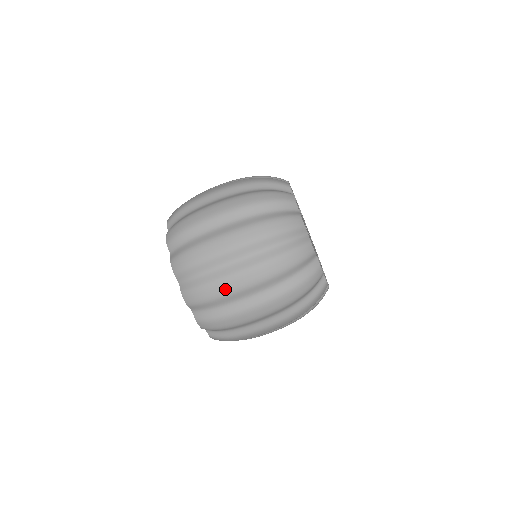
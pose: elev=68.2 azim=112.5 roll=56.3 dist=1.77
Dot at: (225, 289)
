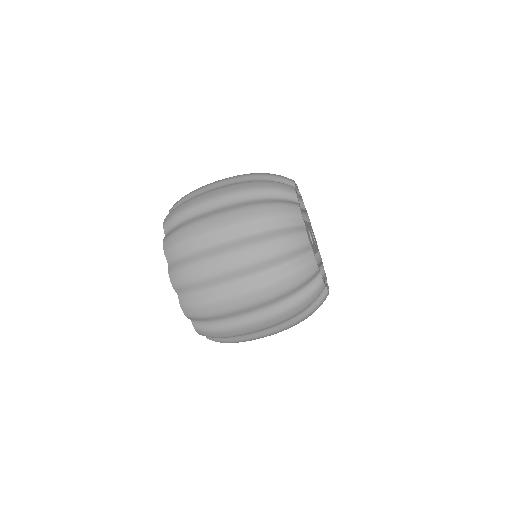
Dot at: (226, 307)
